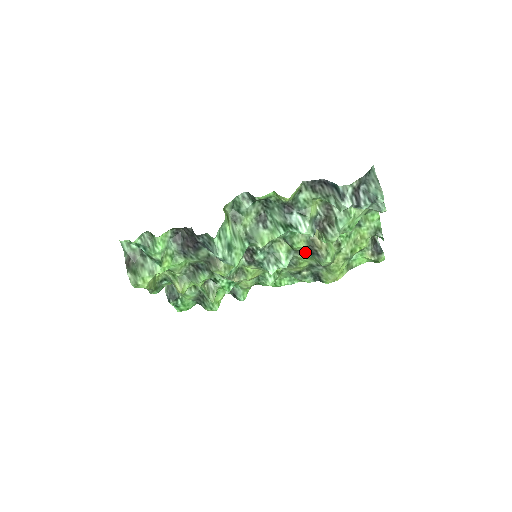
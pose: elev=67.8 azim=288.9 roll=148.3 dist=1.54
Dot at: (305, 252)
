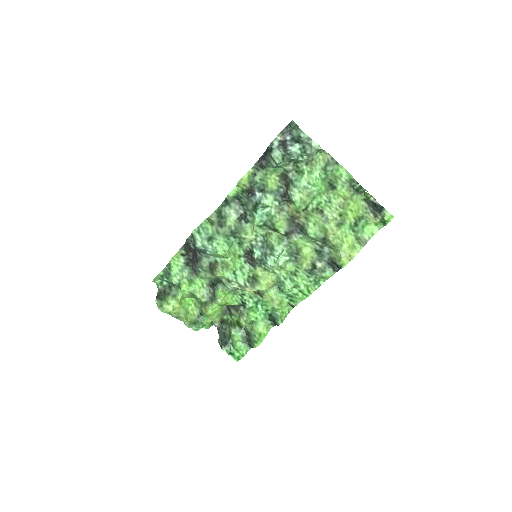
Dot at: (294, 233)
